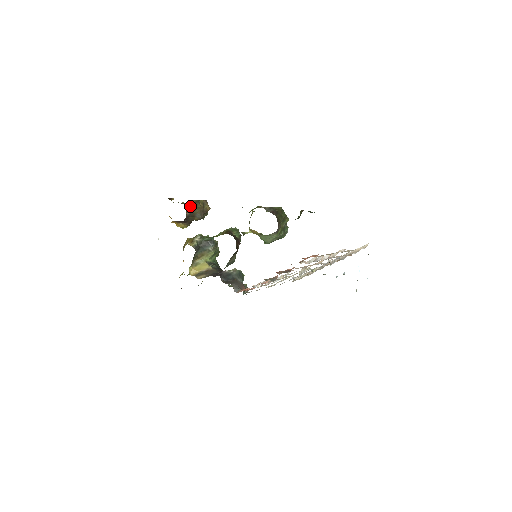
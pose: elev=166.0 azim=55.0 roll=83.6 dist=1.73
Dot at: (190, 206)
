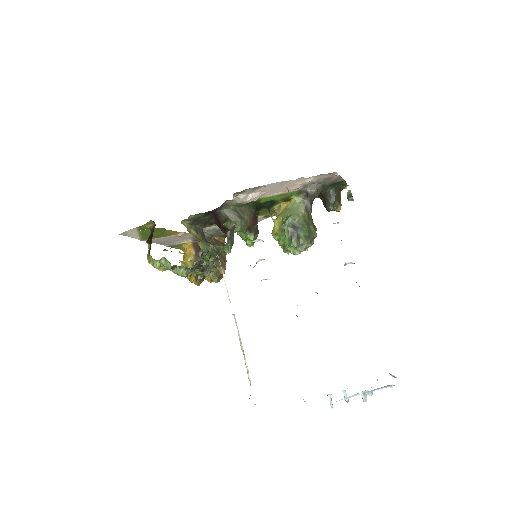
Dot at: (219, 242)
